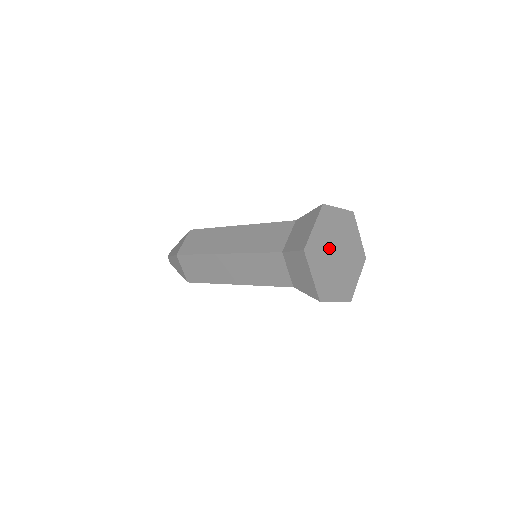
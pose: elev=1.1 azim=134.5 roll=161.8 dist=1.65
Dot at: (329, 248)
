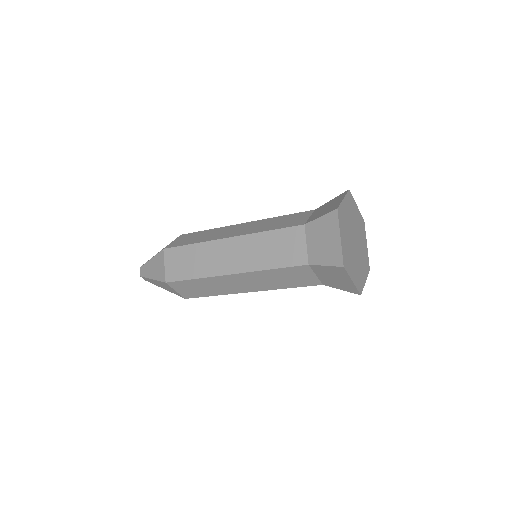
Dot at: (351, 243)
